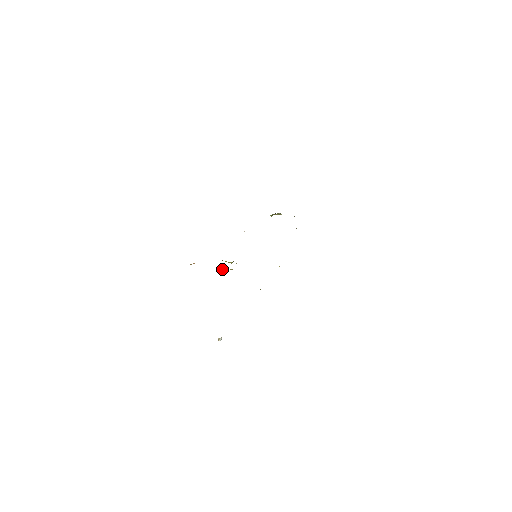
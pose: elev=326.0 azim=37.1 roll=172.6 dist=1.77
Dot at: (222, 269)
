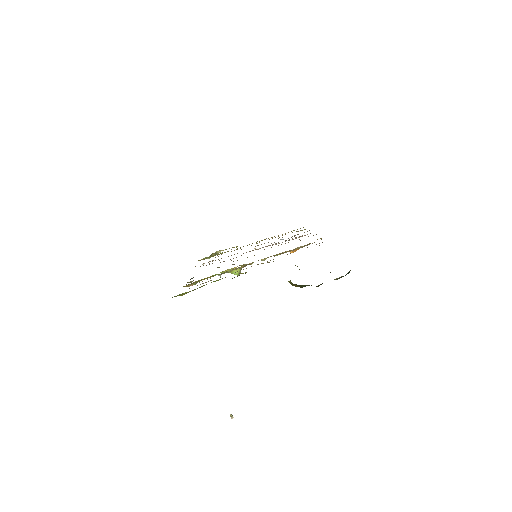
Dot at: occluded
